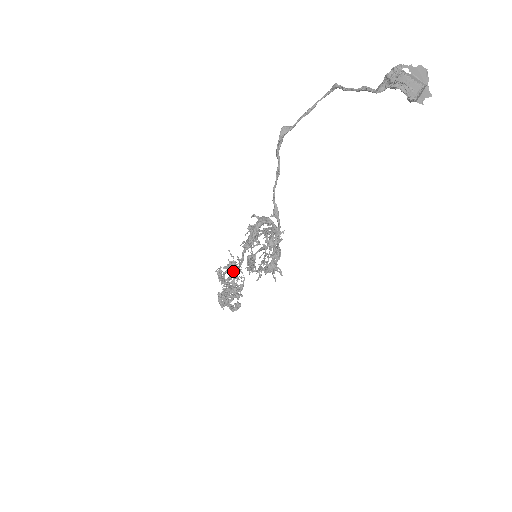
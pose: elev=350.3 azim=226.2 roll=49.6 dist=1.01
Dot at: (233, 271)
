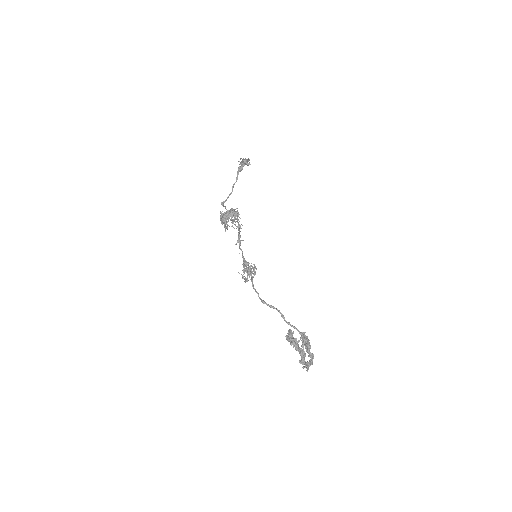
Dot at: (244, 263)
